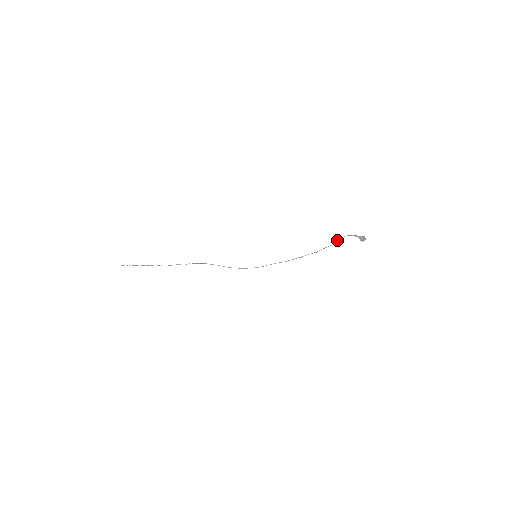
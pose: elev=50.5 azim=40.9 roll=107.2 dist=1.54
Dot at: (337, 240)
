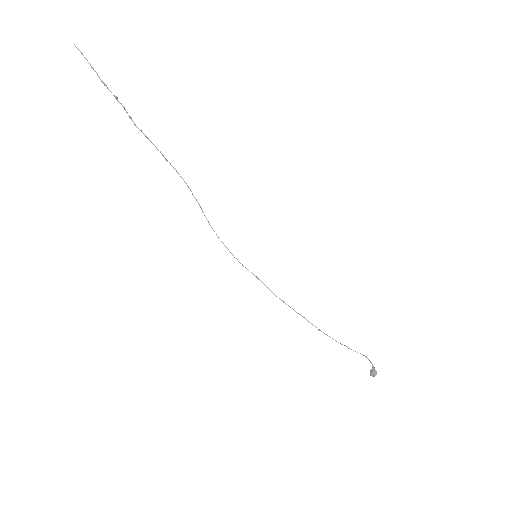
Dot at: occluded
